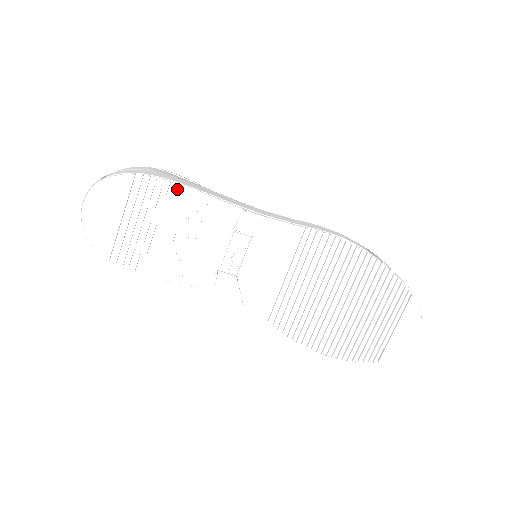
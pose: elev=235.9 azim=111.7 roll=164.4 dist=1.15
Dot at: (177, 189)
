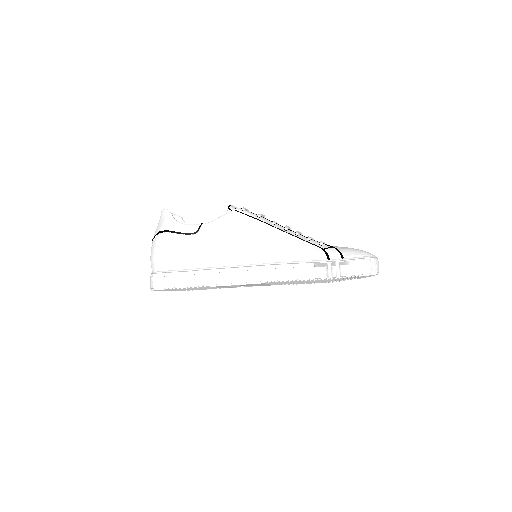
Dot at: (188, 287)
